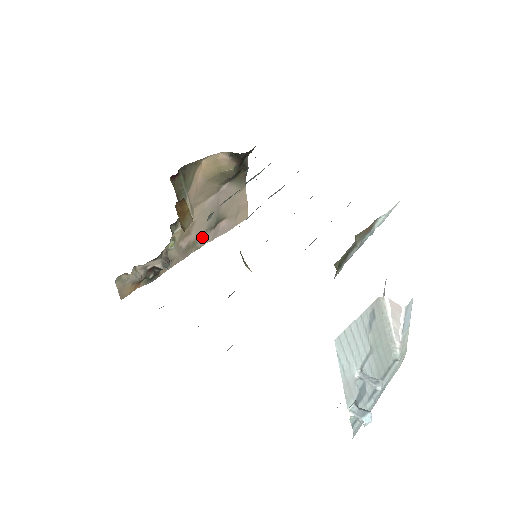
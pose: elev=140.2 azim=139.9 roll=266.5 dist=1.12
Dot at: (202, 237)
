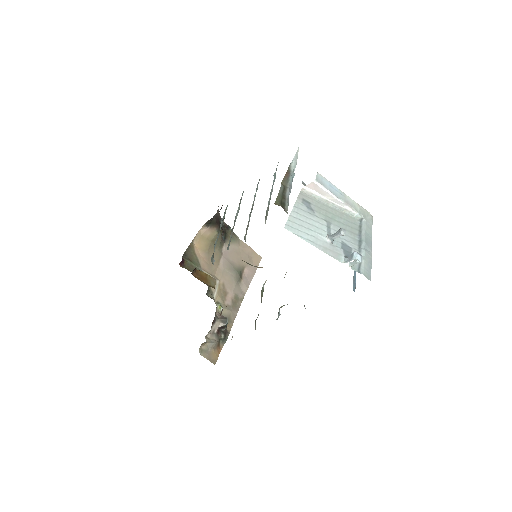
Dot at: (238, 290)
